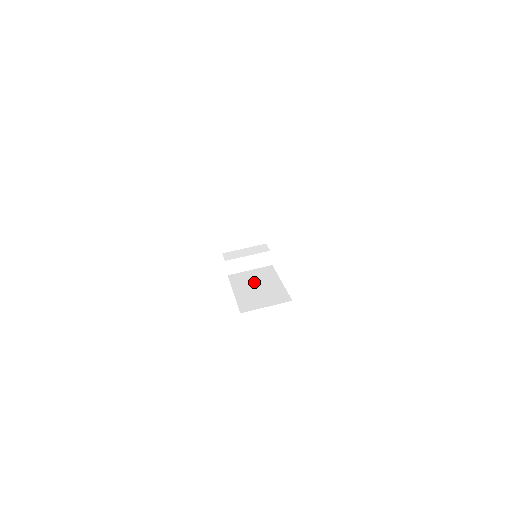
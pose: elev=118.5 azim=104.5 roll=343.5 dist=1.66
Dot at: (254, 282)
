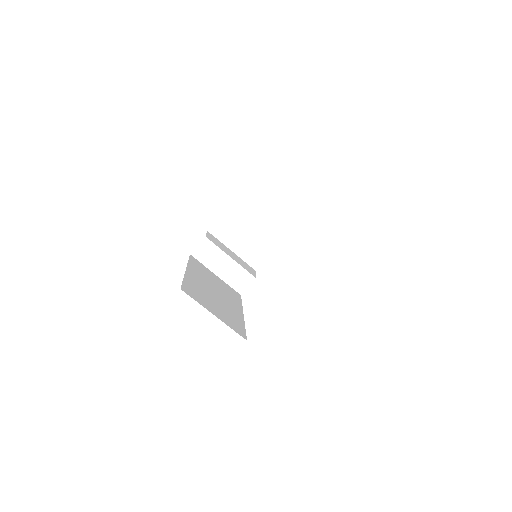
Dot at: (214, 285)
